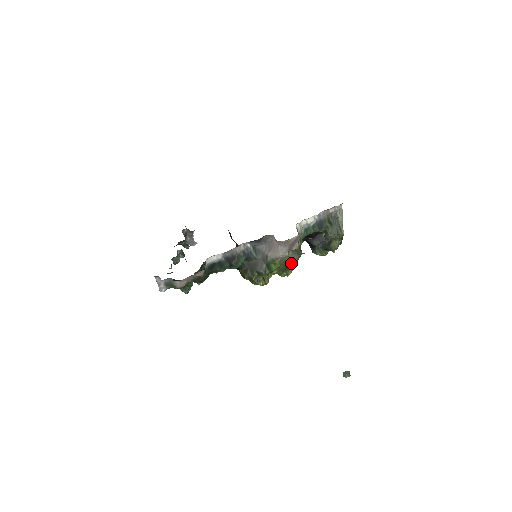
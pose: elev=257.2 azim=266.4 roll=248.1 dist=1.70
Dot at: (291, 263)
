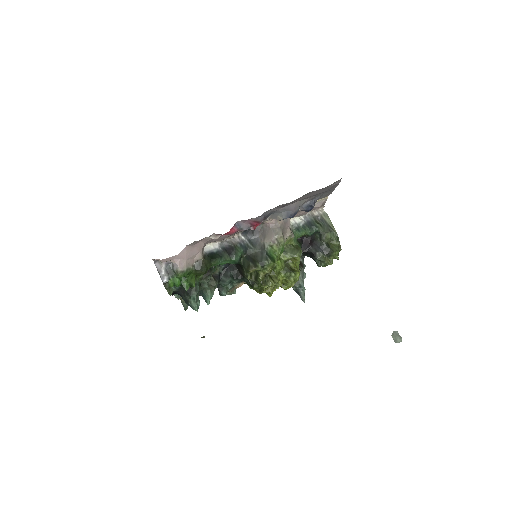
Dot at: (296, 267)
